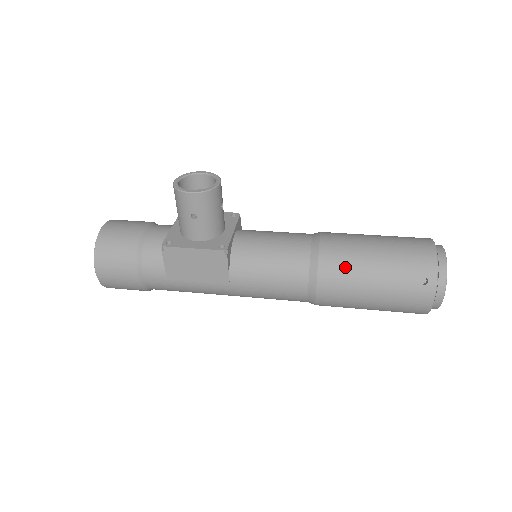
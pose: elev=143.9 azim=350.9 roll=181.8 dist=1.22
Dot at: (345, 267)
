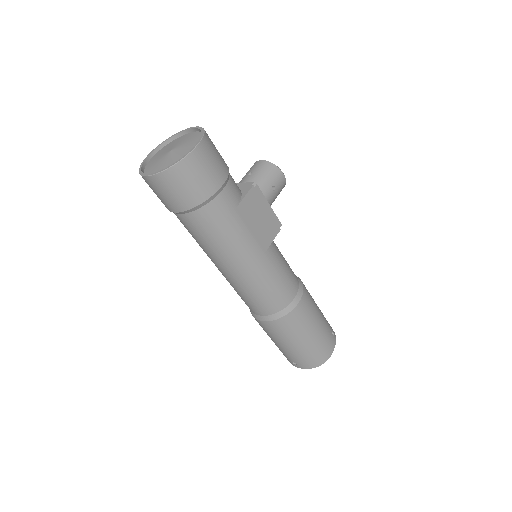
Dot at: (311, 297)
